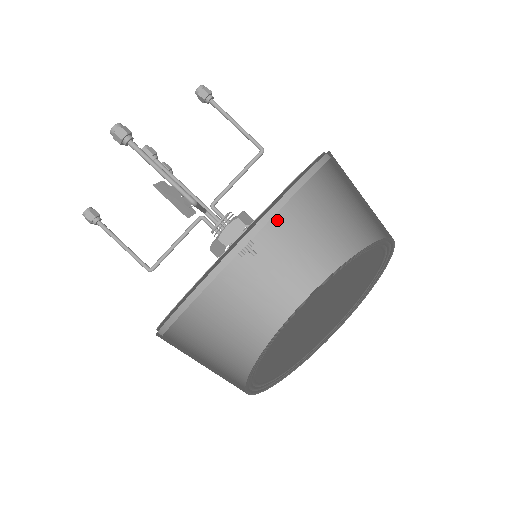
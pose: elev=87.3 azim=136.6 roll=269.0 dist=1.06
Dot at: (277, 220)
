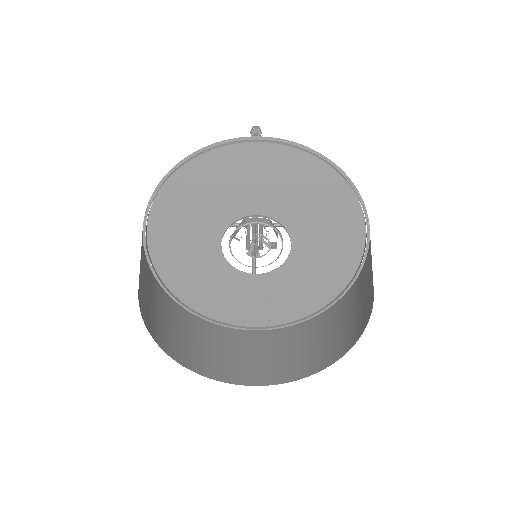
Dot at: (295, 328)
